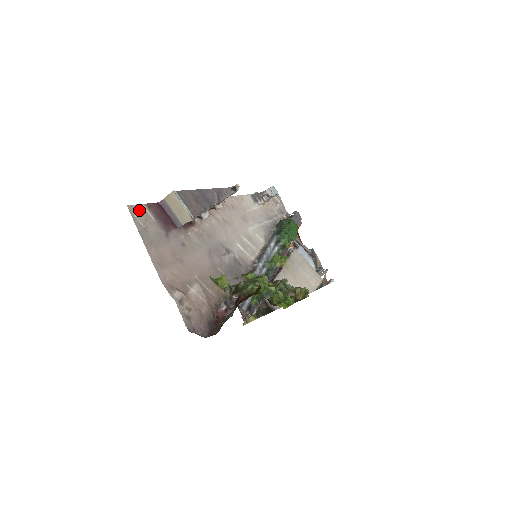
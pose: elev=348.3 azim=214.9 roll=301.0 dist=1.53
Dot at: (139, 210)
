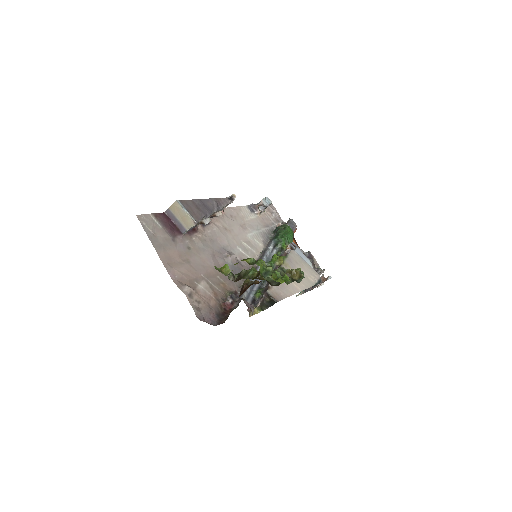
Dot at: (147, 219)
